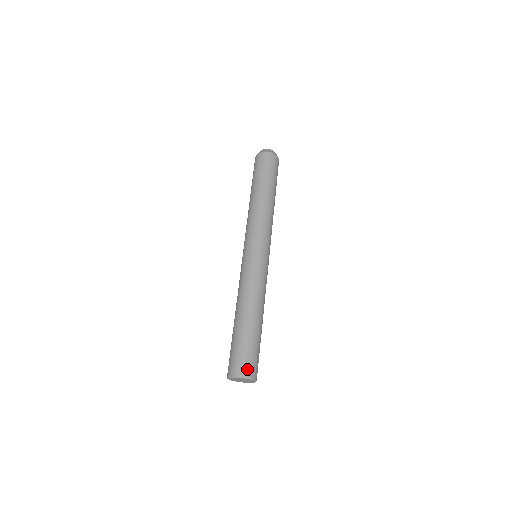
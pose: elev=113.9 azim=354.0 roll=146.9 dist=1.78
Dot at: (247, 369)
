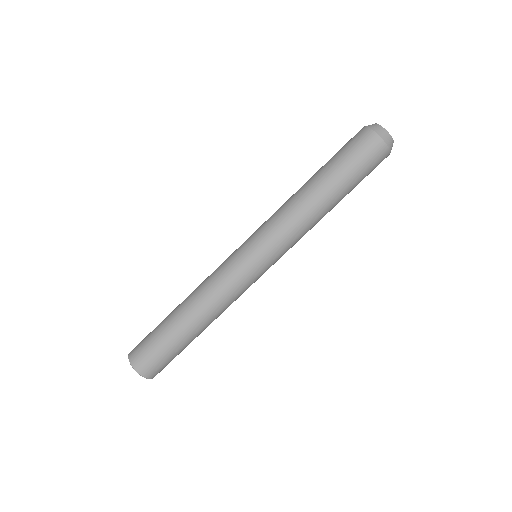
Dot at: (150, 370)
